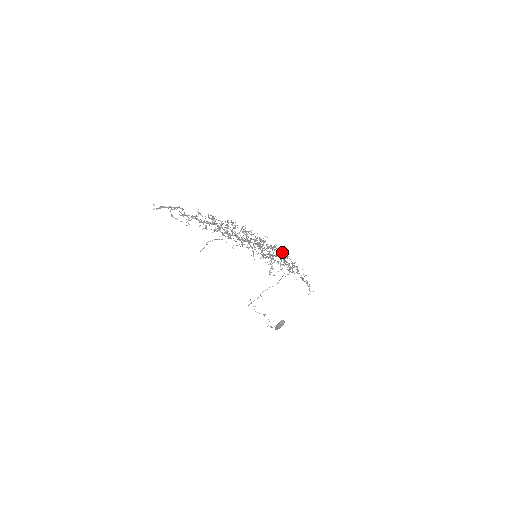
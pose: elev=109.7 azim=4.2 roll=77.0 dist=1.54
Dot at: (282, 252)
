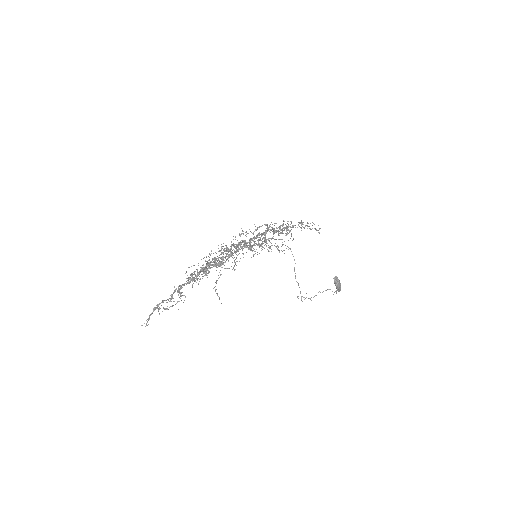
Dot at: occluded
